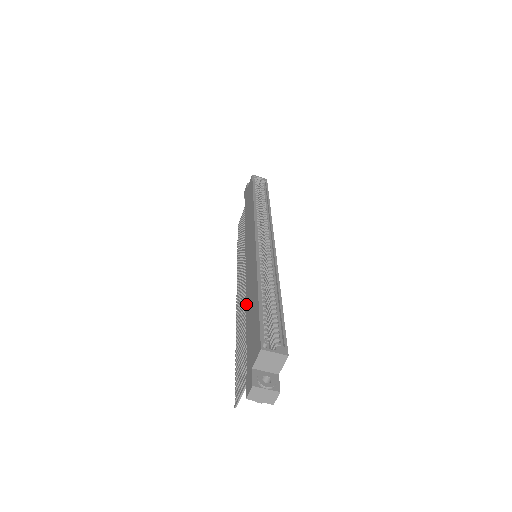
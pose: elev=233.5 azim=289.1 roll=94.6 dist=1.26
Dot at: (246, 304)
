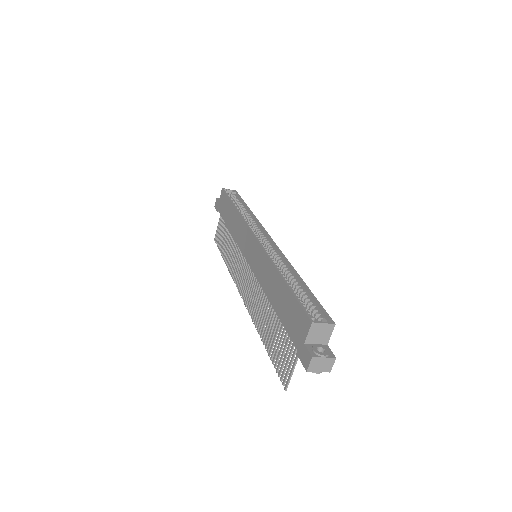
Dot at: (267, 296)
